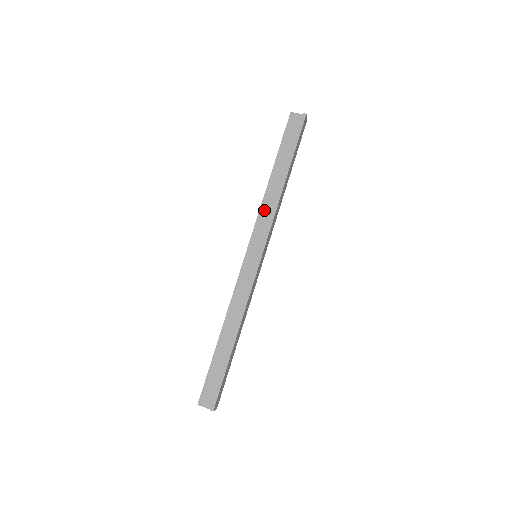
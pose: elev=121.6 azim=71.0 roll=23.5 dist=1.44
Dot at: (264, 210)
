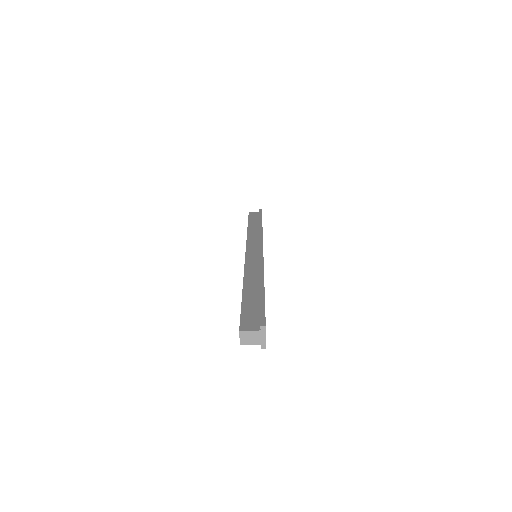
Dot at: occluded
